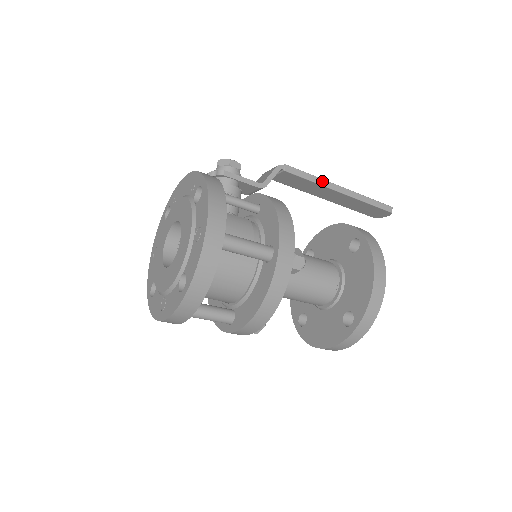
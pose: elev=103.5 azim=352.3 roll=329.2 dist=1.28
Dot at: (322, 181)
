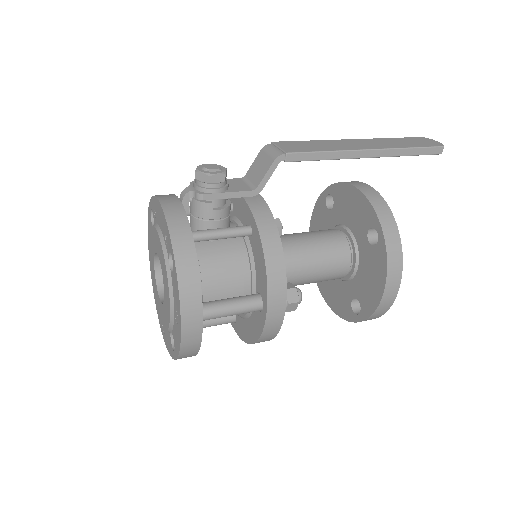
Dot at: (340, 154)
